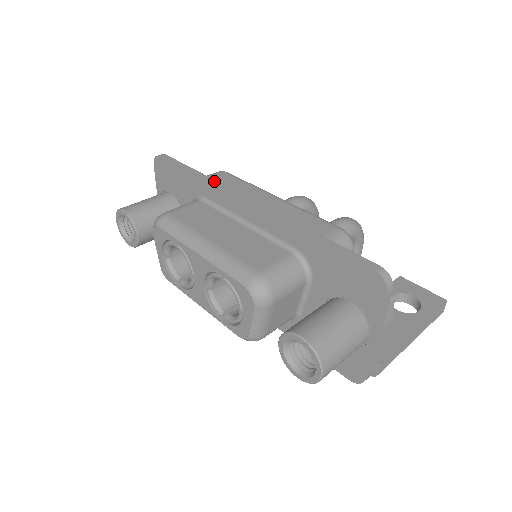
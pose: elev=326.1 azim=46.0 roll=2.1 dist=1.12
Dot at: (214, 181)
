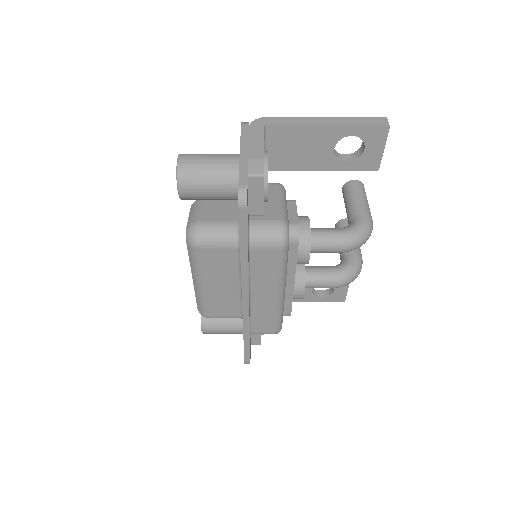
Dot at: (246, 273)
